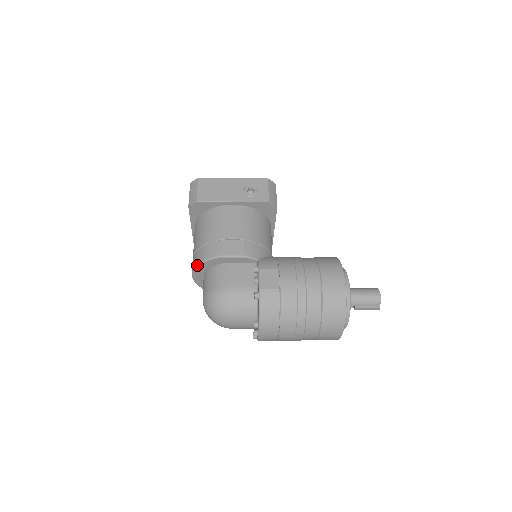
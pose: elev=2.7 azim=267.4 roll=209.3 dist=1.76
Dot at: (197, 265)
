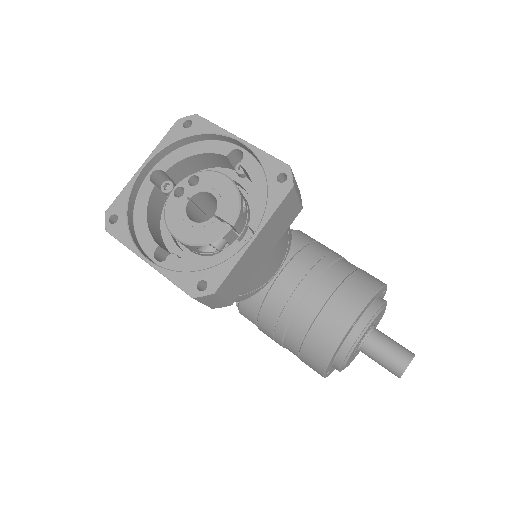
Dot at: occluded
